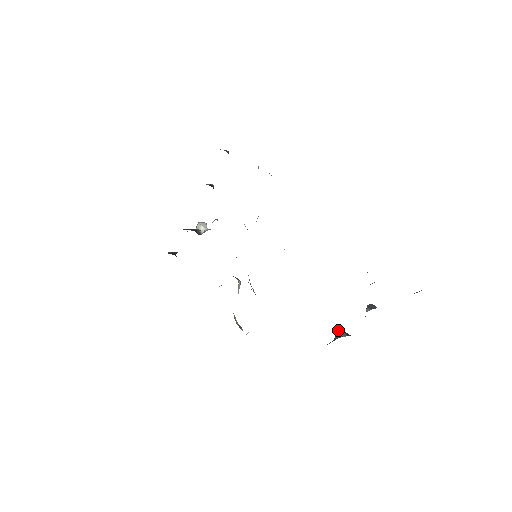
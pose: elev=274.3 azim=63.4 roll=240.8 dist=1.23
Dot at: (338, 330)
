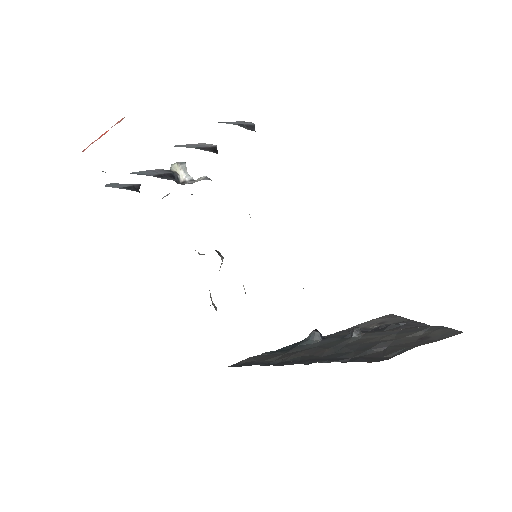
Dot at: (314, 330)
